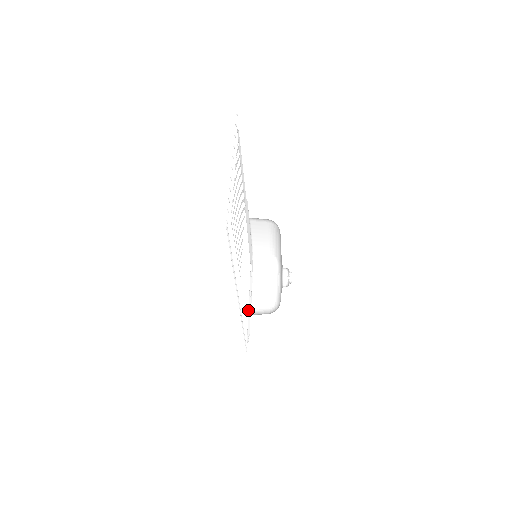
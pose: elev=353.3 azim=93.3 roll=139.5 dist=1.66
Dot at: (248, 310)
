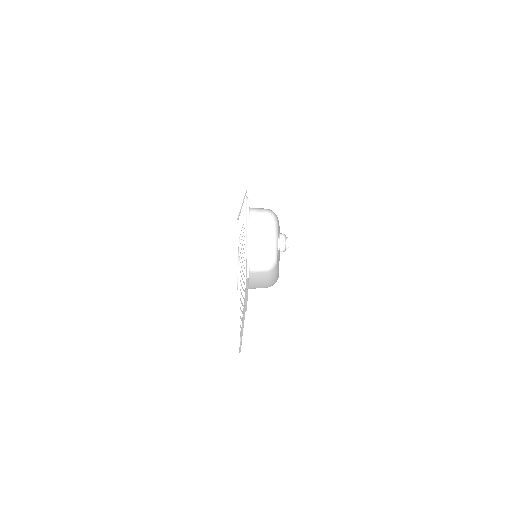
Dot at: (246, 244)
